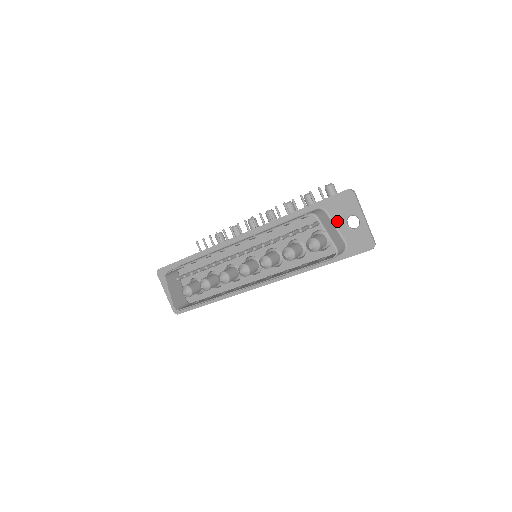
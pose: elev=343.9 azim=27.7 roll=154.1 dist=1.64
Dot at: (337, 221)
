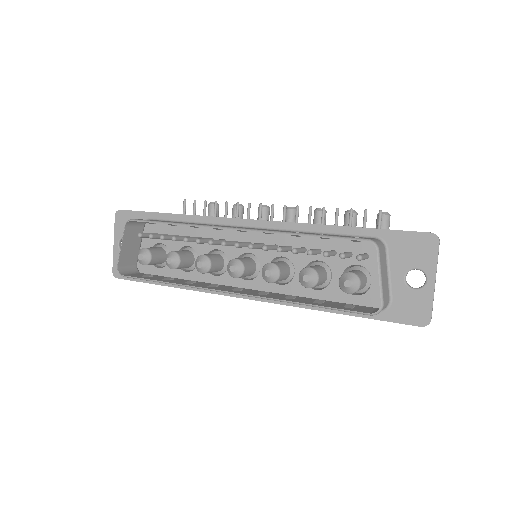
Dot at: (395, 267)
